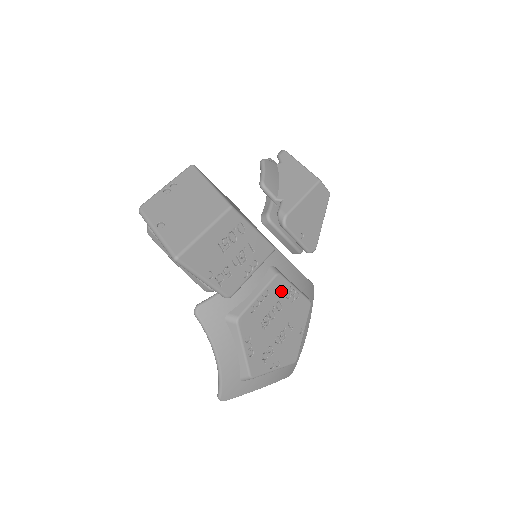
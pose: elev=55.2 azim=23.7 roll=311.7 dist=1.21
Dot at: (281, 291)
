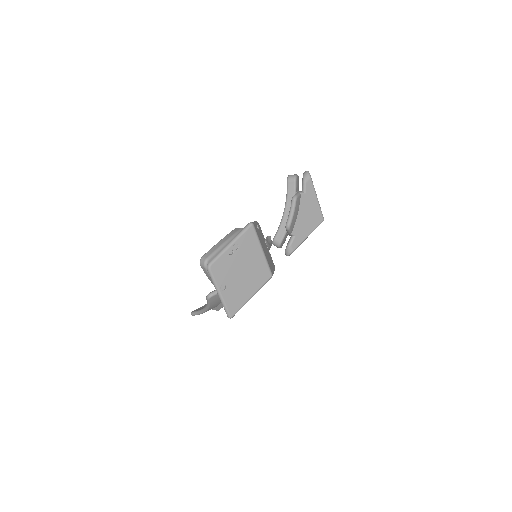
Dot at: occluded
